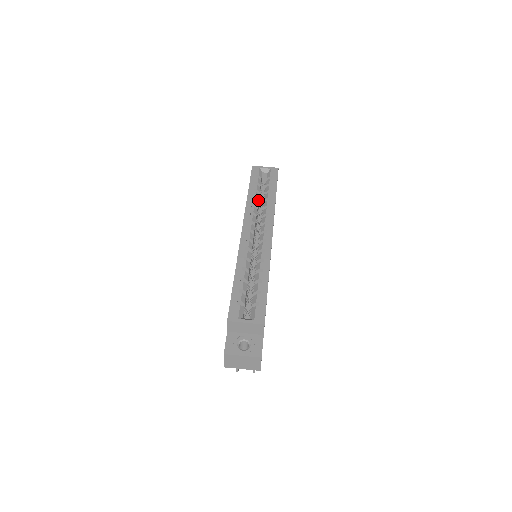
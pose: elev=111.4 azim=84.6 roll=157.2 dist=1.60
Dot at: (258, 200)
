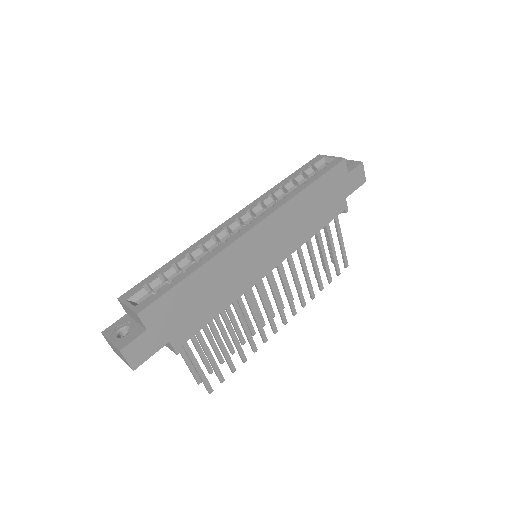
Dot at: (288, 191)
